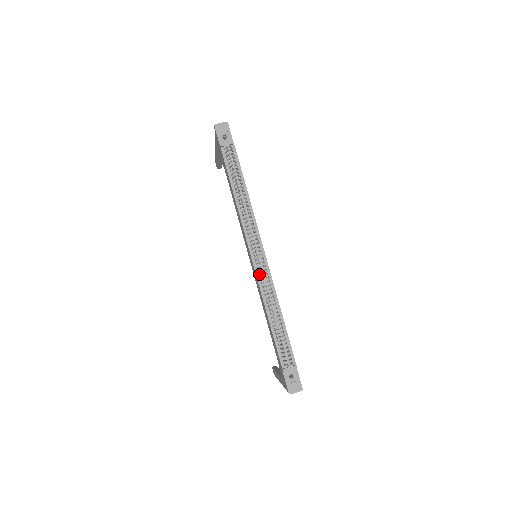
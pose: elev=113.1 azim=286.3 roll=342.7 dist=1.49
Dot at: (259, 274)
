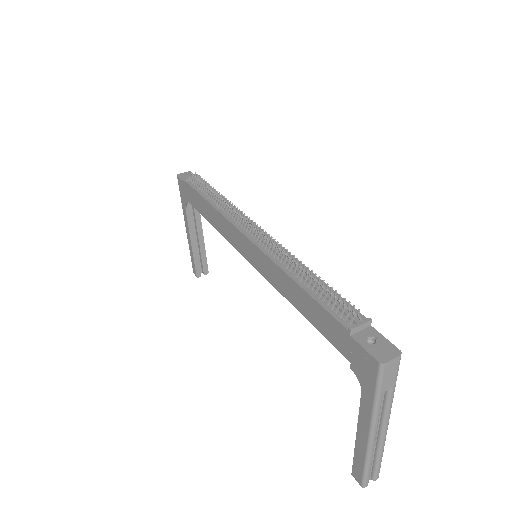
Dot at: (263, 248)
